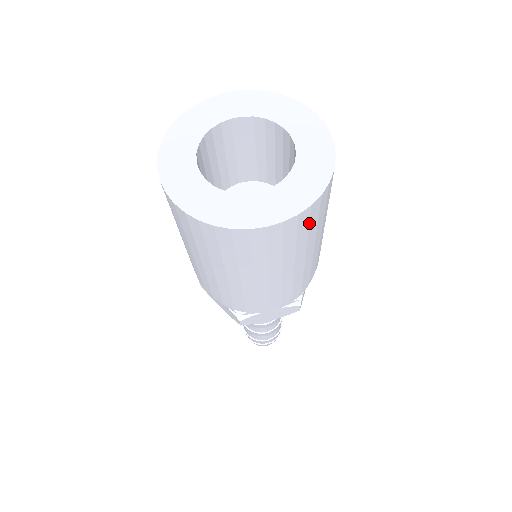
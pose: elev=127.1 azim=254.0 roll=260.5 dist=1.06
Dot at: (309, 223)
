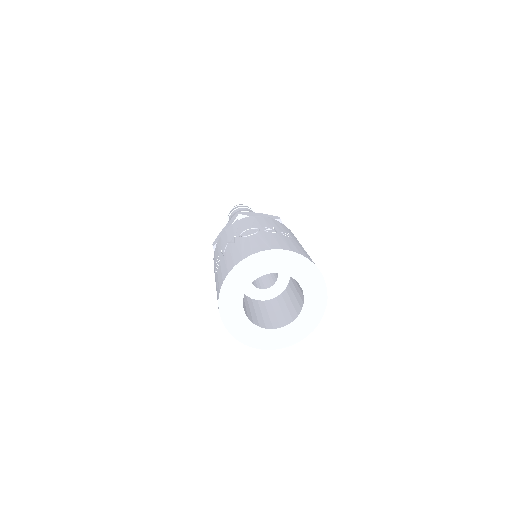
Dot at: occluded
